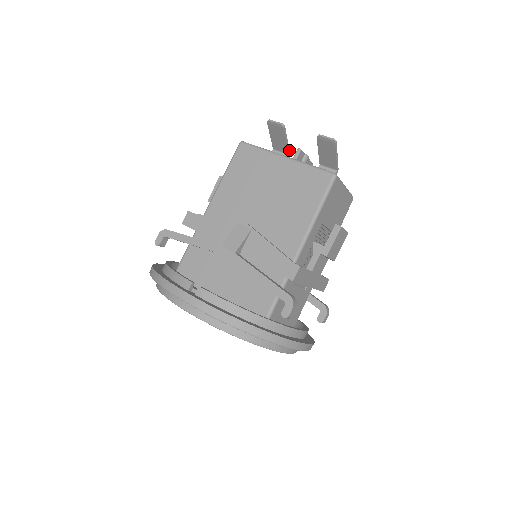
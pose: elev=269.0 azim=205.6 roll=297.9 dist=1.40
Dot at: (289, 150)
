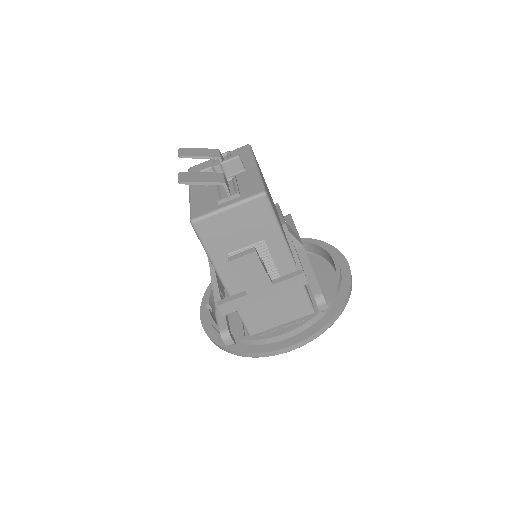
Dot at: (215, 157)
